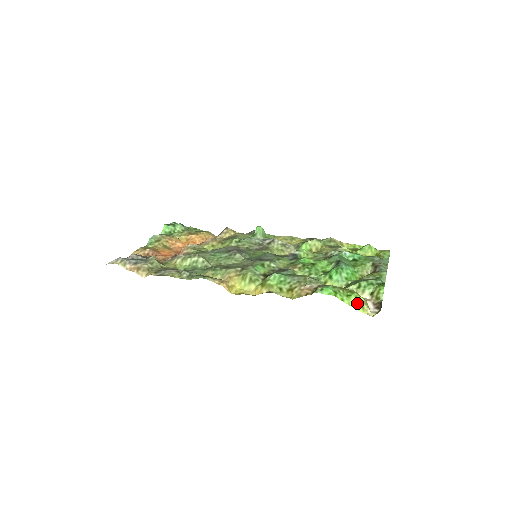
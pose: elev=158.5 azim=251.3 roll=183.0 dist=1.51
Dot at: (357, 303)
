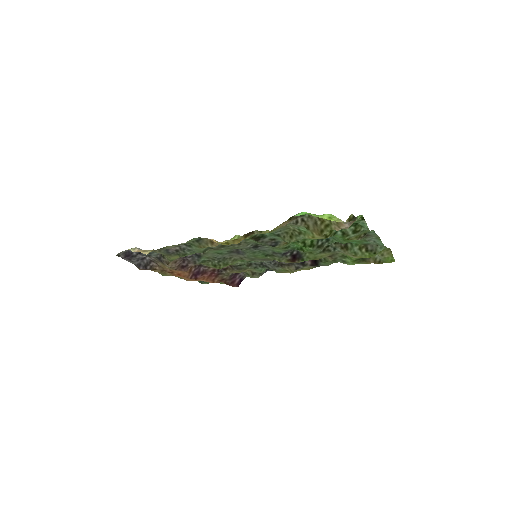
Dot at: (330, 217)
